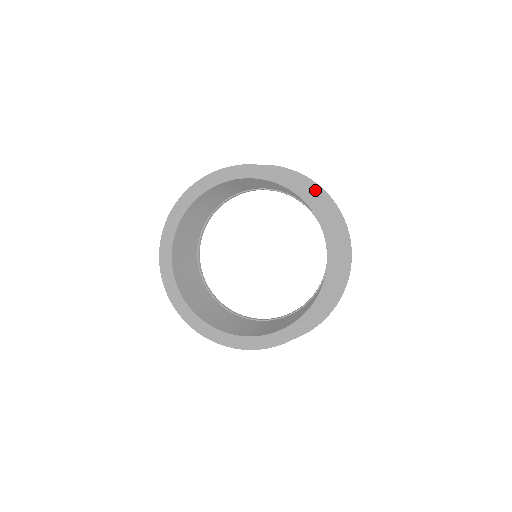
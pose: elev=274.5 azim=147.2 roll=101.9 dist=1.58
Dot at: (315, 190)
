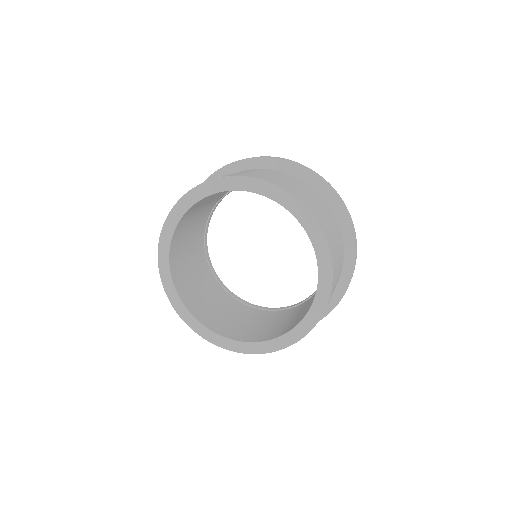
Dot at: (268, 164)
